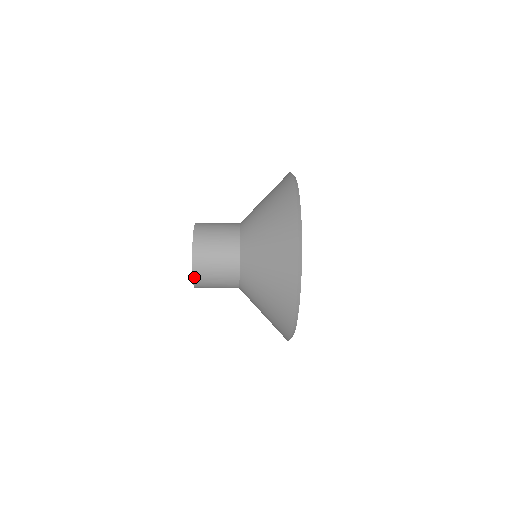
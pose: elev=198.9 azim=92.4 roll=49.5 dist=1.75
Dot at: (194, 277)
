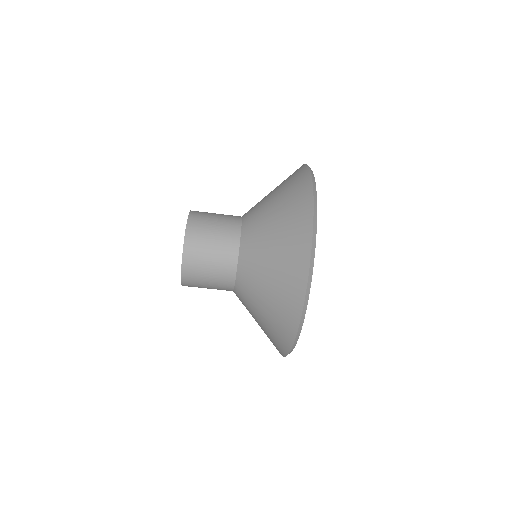
Dot at: (183, 272)
